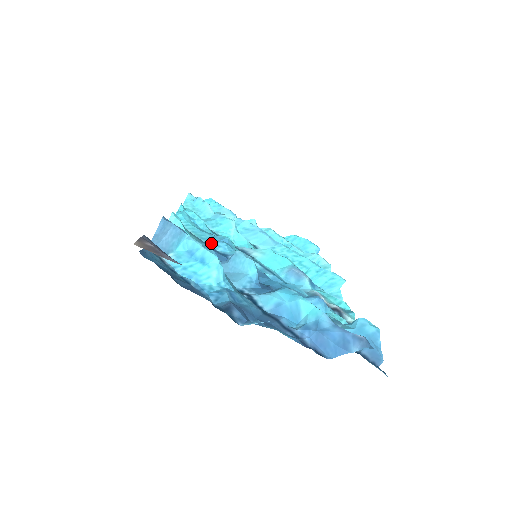
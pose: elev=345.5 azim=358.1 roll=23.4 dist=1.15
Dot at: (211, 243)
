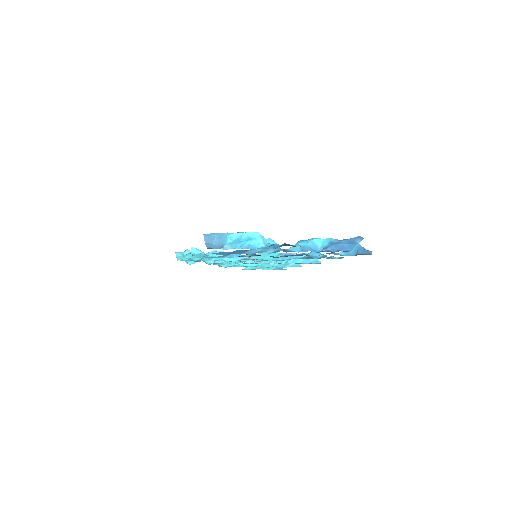
Dot at: (225, 257)
